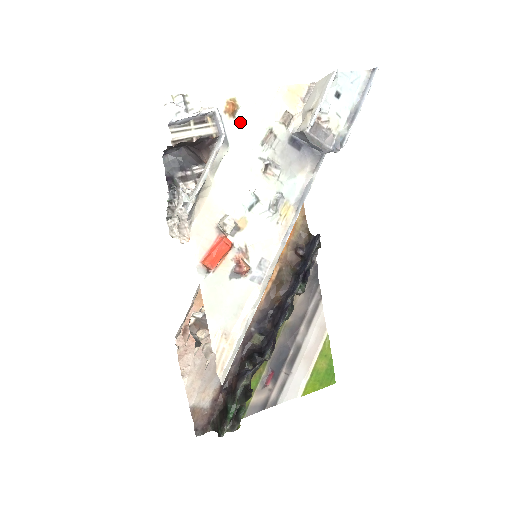
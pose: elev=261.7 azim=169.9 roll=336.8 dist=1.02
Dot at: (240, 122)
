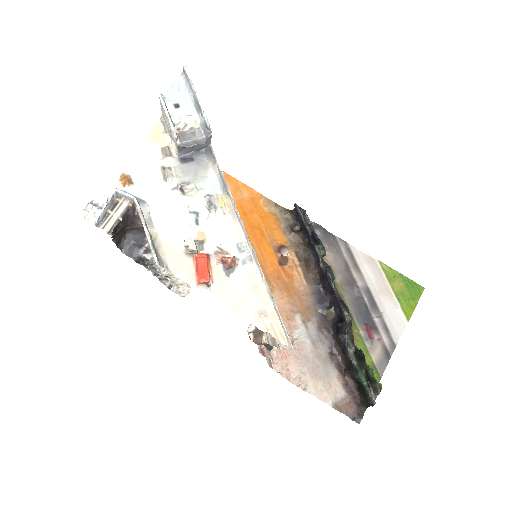
Dot at: (139, 183)
